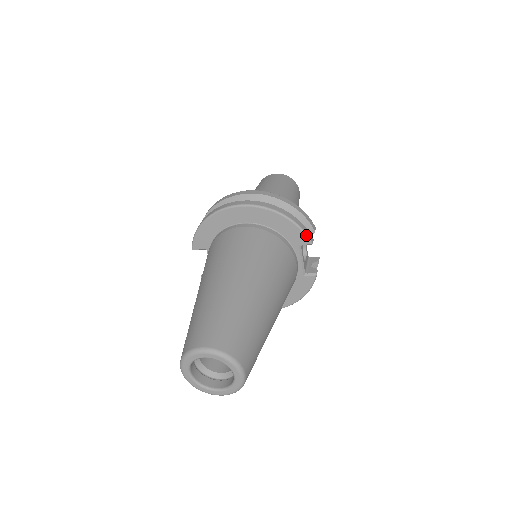
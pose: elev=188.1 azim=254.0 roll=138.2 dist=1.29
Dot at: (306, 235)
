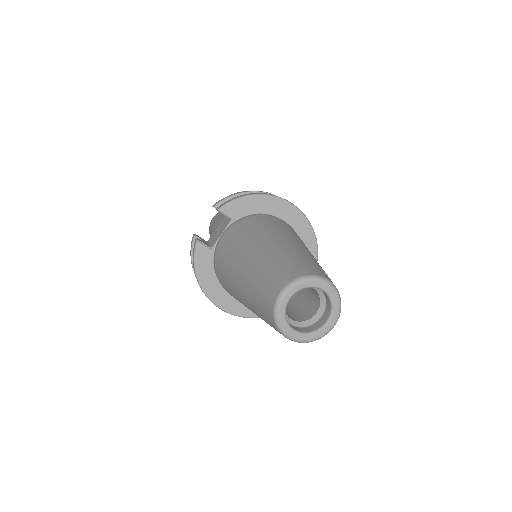
Dot at: occluded
